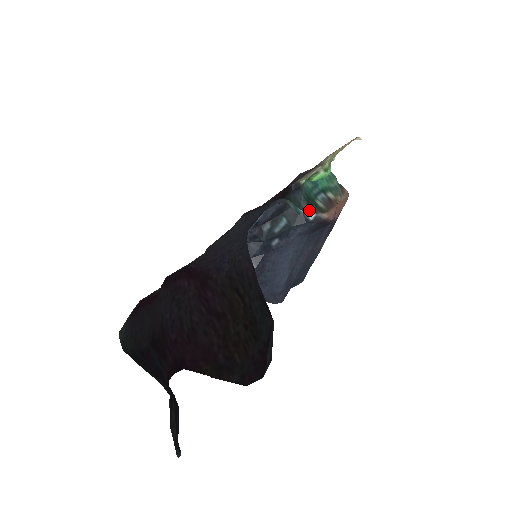
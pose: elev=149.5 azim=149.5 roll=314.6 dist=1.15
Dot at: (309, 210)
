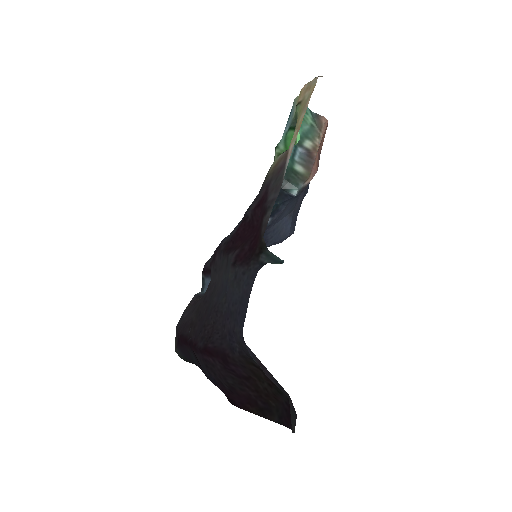
Dot at: (290, 187)
